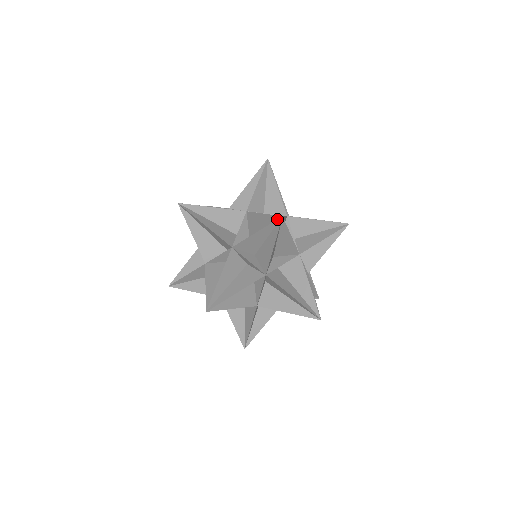
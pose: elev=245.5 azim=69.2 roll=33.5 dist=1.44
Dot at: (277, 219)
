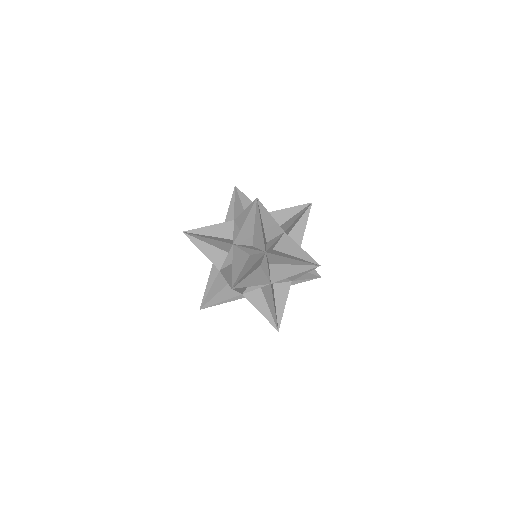
Dot at: (275, 328)
